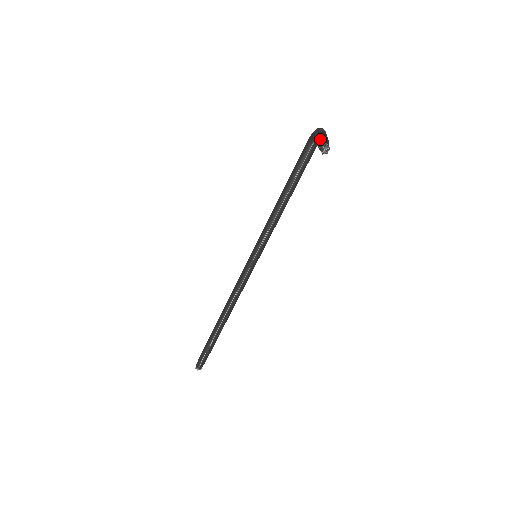
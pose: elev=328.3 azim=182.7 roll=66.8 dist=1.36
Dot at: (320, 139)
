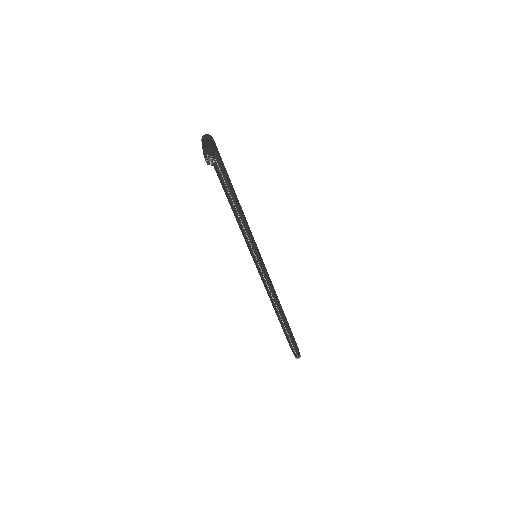
Dot at: (203, 153)
